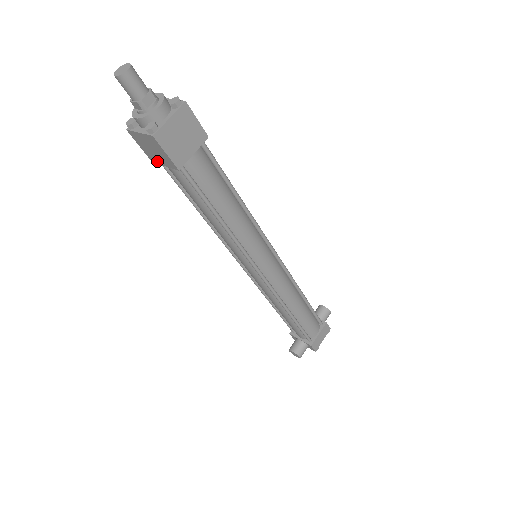
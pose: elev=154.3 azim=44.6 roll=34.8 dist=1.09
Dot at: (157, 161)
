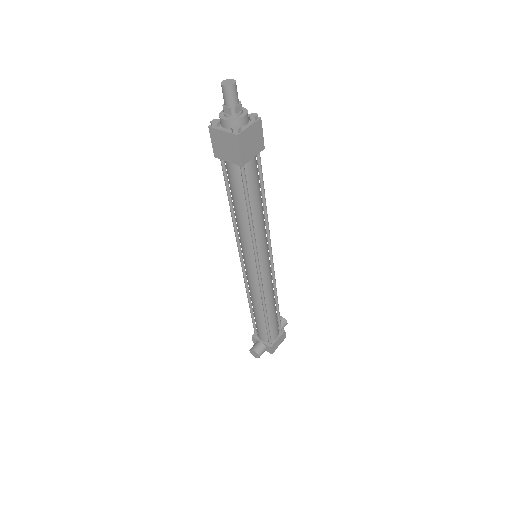
Dot at: (222, 157)
